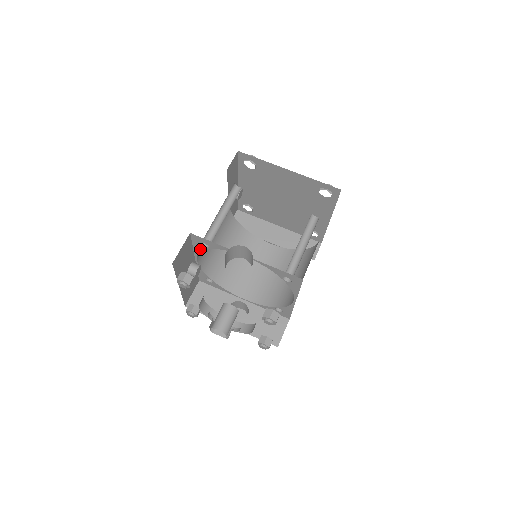
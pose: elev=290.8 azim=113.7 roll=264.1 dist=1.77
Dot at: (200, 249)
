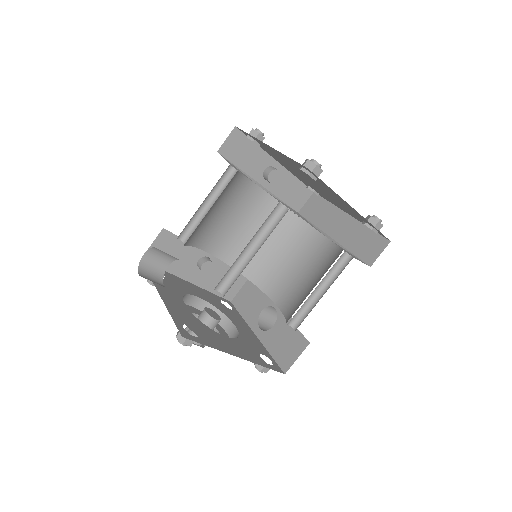
Dot at: (190, 244)
